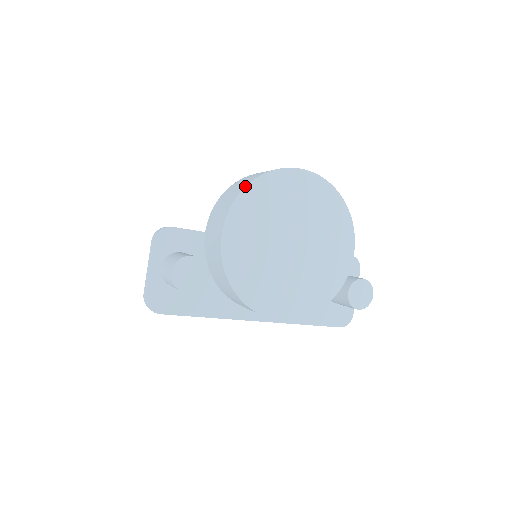
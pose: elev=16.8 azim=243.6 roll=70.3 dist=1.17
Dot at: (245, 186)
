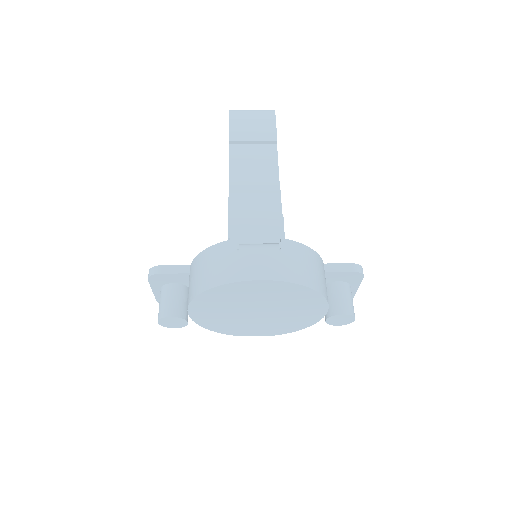
Dot at: (199, 294)
